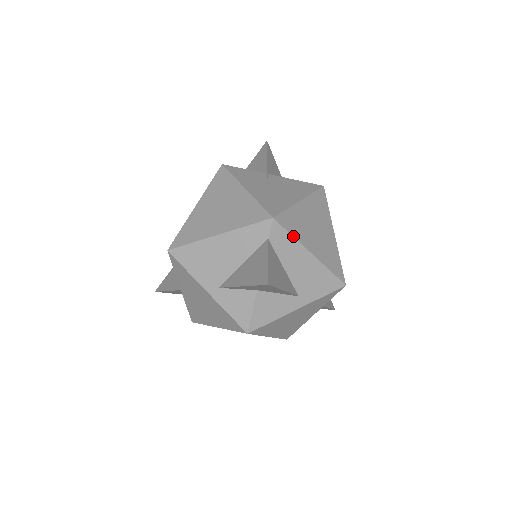
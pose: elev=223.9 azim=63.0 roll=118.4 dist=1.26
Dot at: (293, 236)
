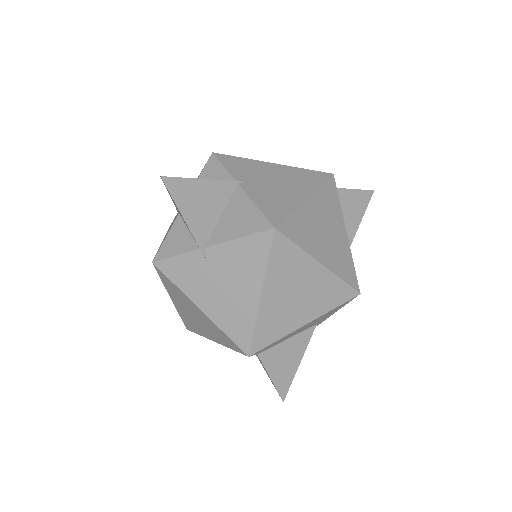
Dot at: (278, 340)
